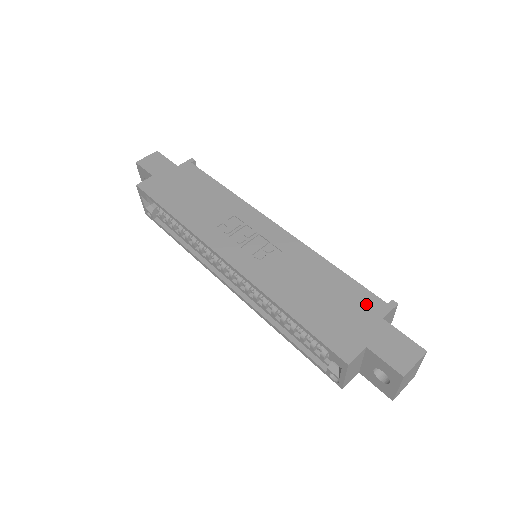
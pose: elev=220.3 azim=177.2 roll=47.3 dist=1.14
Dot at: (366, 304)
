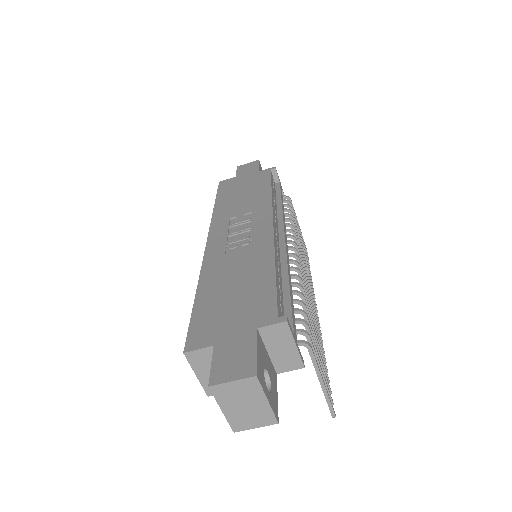
Dot at: (259, 310)
